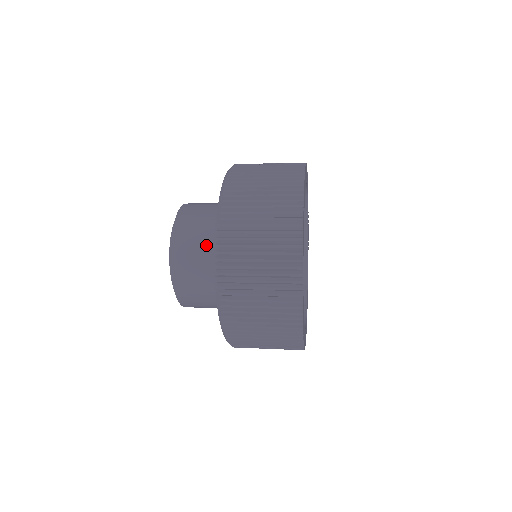
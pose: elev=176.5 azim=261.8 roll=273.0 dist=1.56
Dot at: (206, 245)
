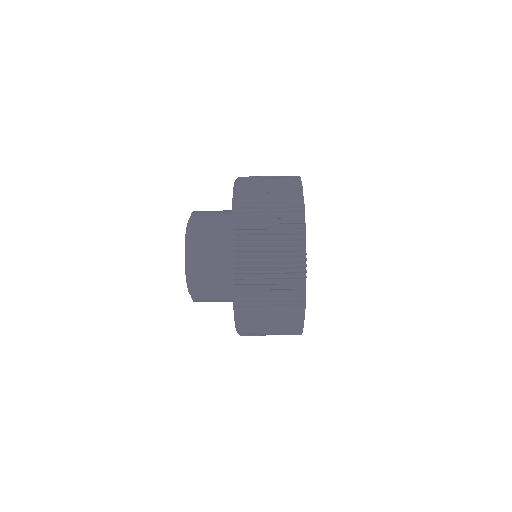
Dot at: (218, 241)
